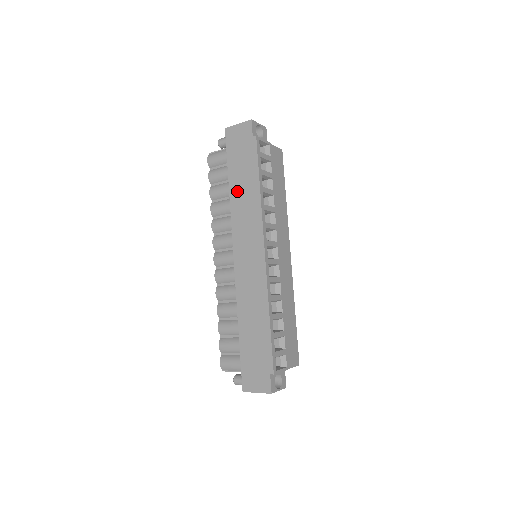
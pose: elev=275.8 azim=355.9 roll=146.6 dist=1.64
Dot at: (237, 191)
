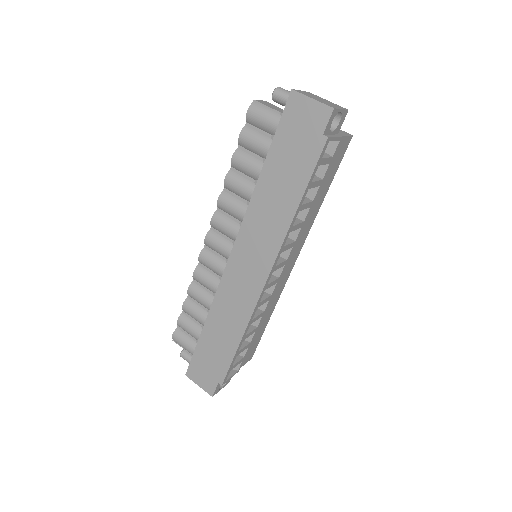
Dot at: (268, 188)
